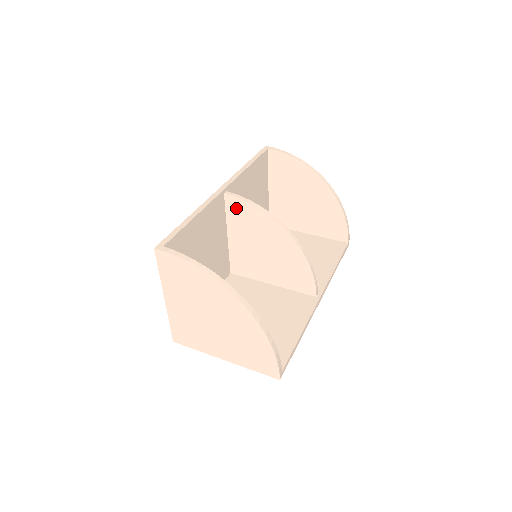
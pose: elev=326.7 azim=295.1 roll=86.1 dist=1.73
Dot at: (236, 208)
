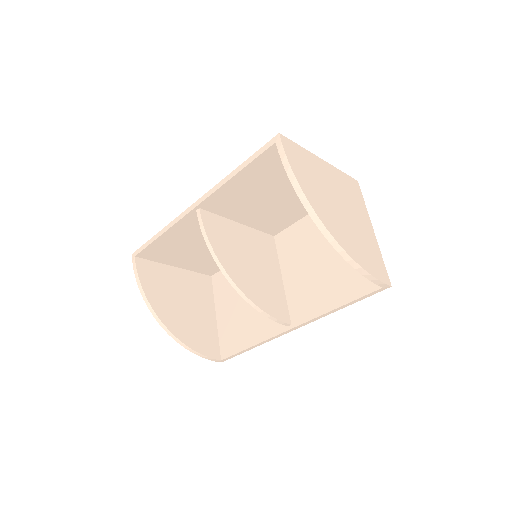
Dot at: occluded
